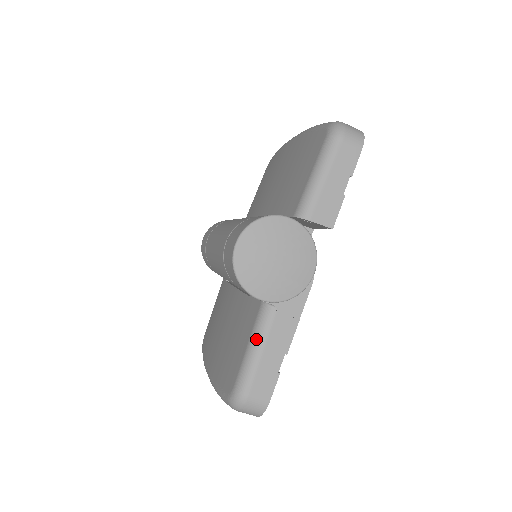
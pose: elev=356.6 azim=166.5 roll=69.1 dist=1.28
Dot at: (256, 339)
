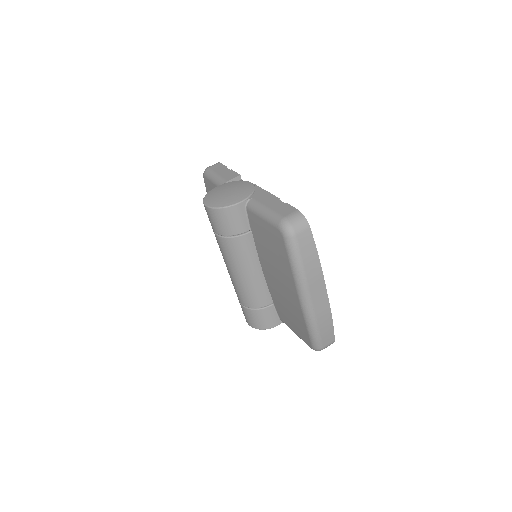
Dot at: (259, 210)
